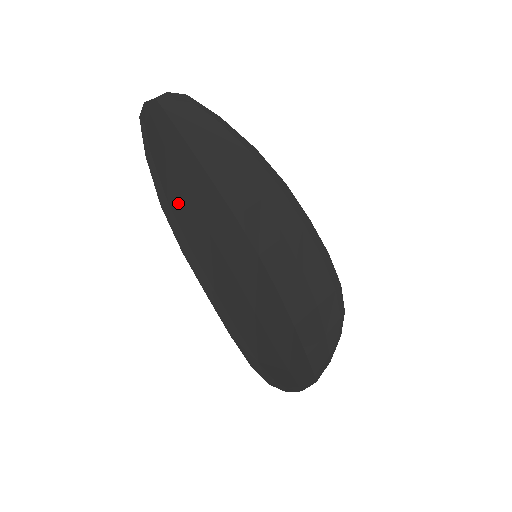
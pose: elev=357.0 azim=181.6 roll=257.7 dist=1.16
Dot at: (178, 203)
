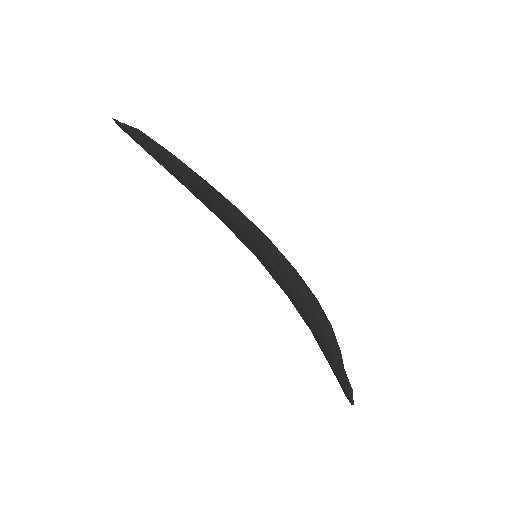
Dot at: occluded
